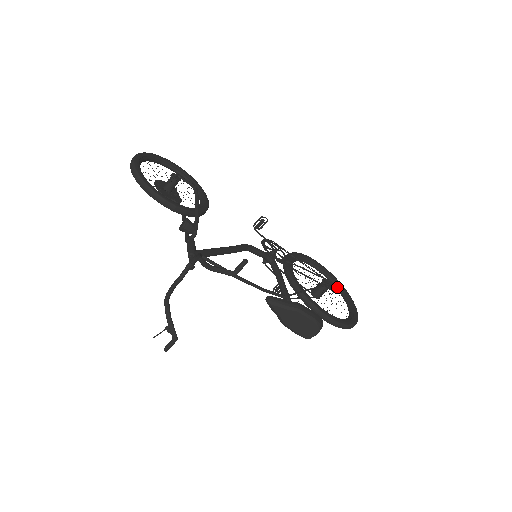
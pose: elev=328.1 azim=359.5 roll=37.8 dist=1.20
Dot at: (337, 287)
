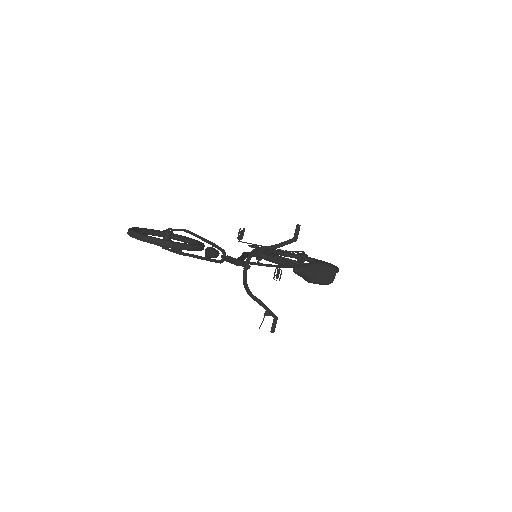
Dot at: occluded
